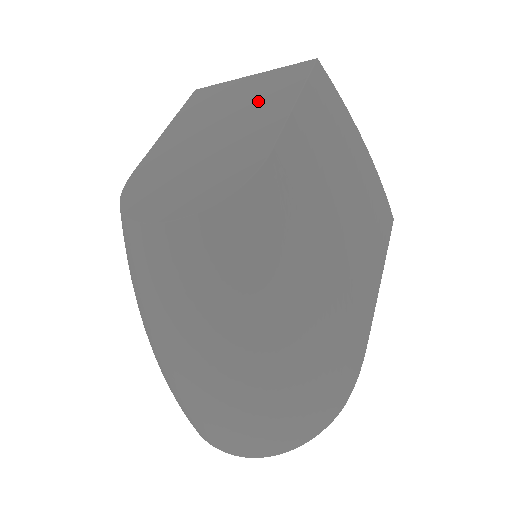
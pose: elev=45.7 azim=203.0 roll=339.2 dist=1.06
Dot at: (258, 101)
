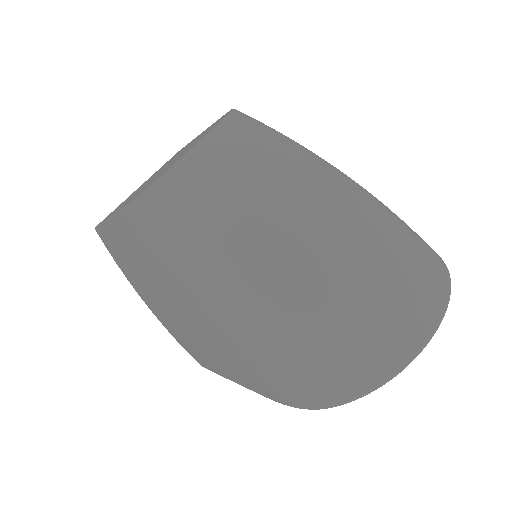
Dot at: occluded
